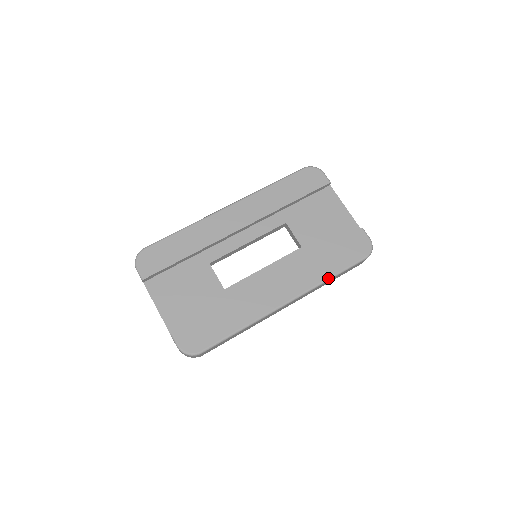
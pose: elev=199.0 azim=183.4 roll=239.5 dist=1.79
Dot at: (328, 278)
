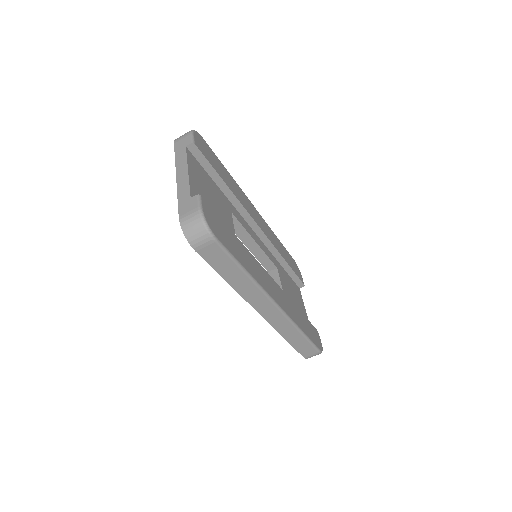
Dot at: (301, 329)
